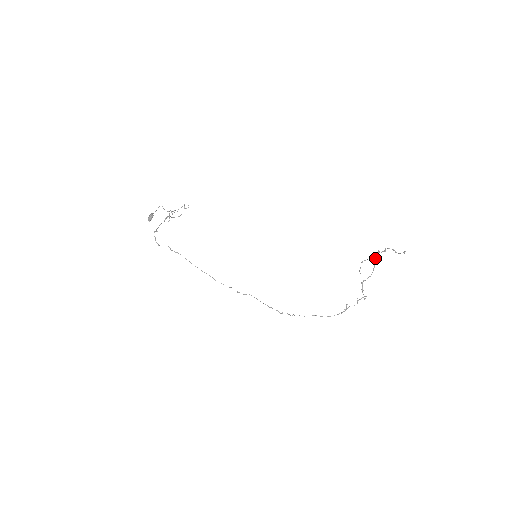
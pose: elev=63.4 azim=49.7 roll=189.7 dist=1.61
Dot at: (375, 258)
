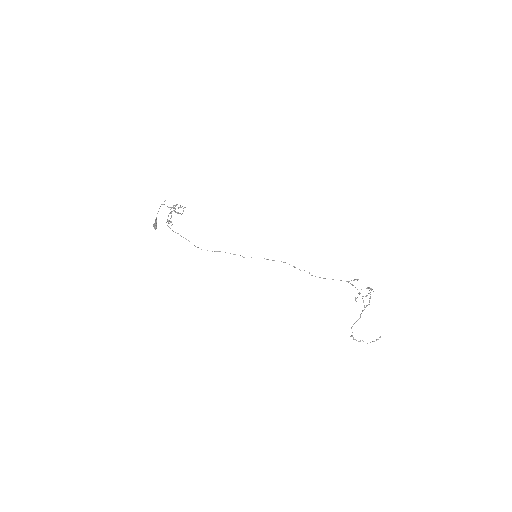
Dot at: occluded
